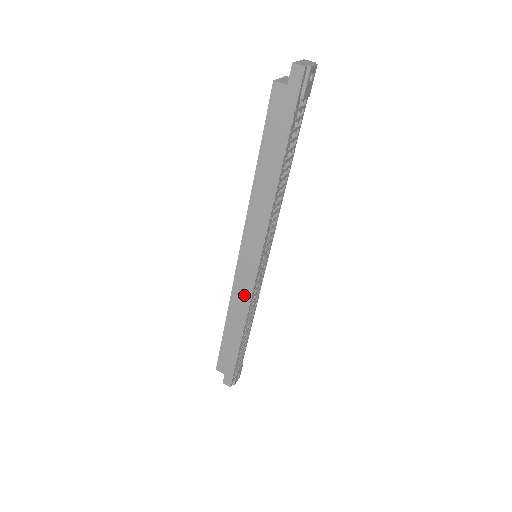
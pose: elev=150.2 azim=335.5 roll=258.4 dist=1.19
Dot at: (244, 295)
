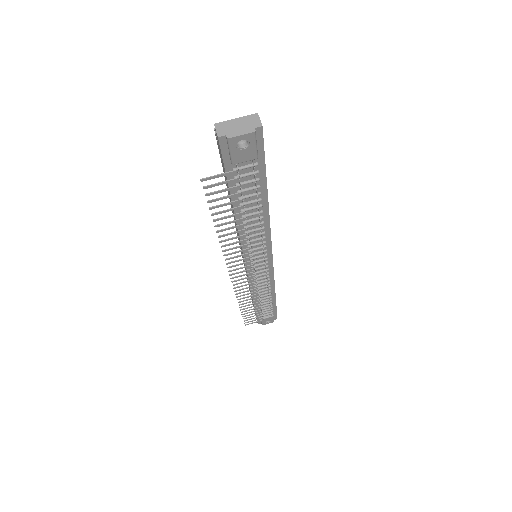
Dot at: occluded
